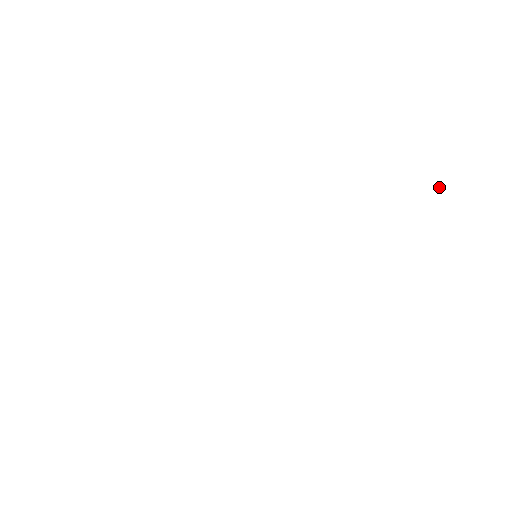
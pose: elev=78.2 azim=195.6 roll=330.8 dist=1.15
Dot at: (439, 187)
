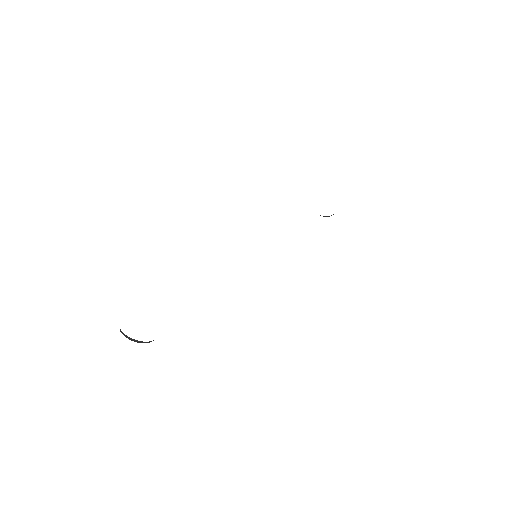
Dot at: occluded
